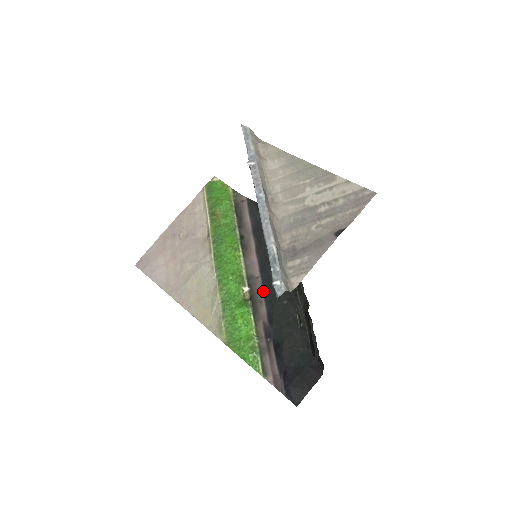
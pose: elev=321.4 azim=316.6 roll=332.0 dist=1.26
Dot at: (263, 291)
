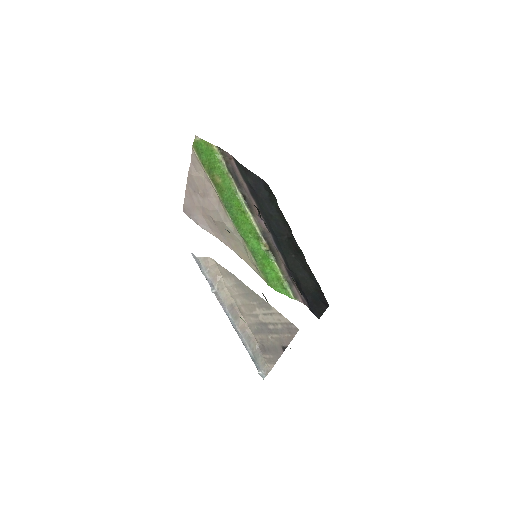
Dot at: (276, 245)
